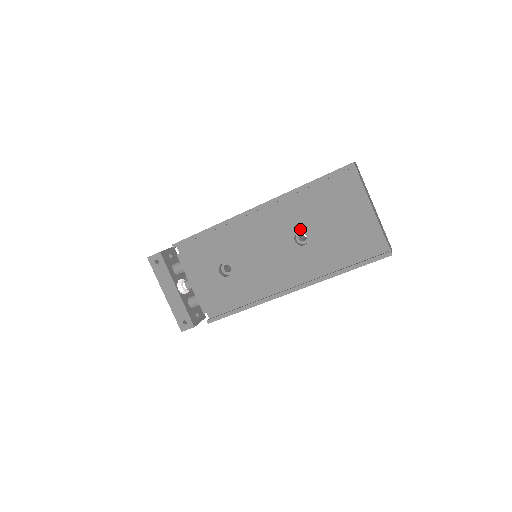
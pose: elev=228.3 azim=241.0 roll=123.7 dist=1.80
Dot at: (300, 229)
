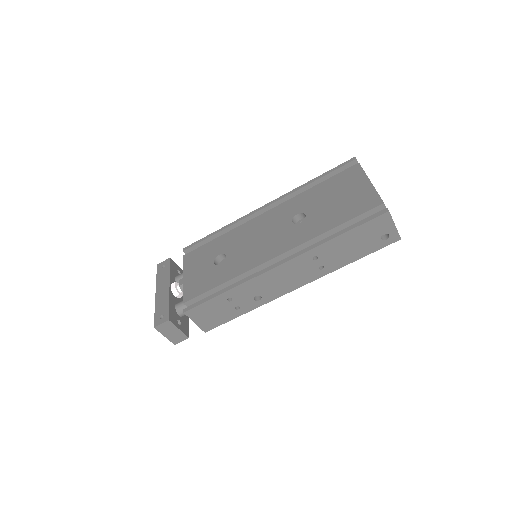
Dot at: (299, 212)
